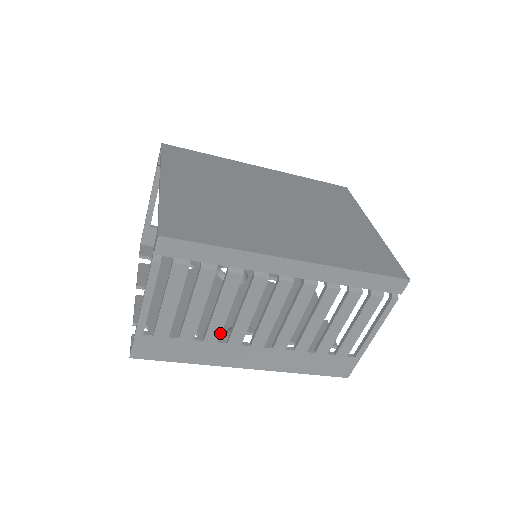
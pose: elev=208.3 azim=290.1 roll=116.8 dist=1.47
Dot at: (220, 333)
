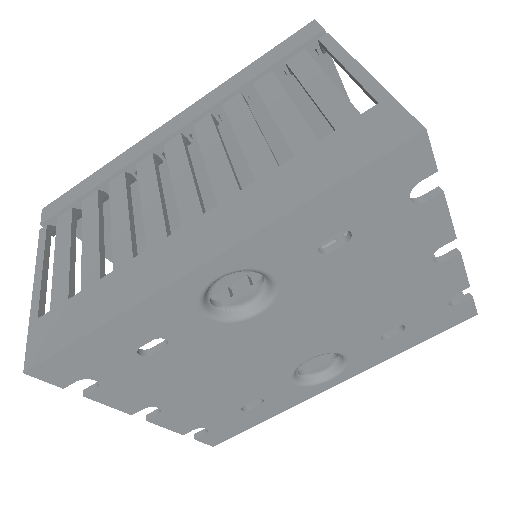
Dot at: (130, 245)
